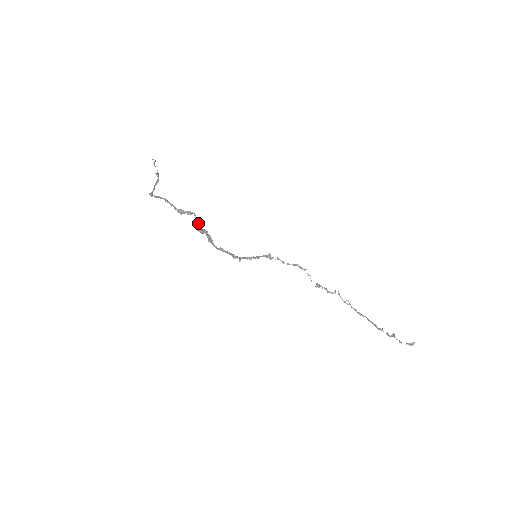
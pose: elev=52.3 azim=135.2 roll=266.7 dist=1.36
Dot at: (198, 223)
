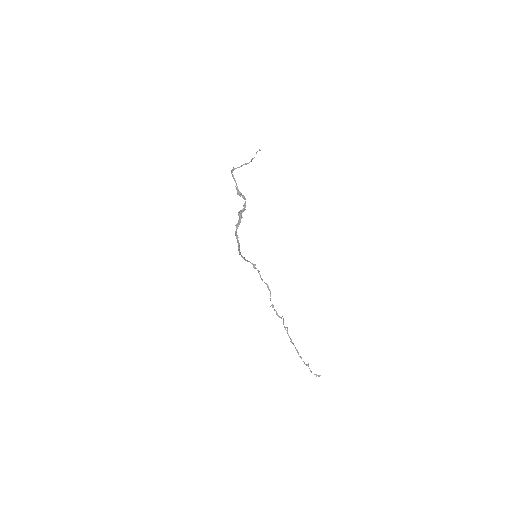
Dot at: (245, 207)
